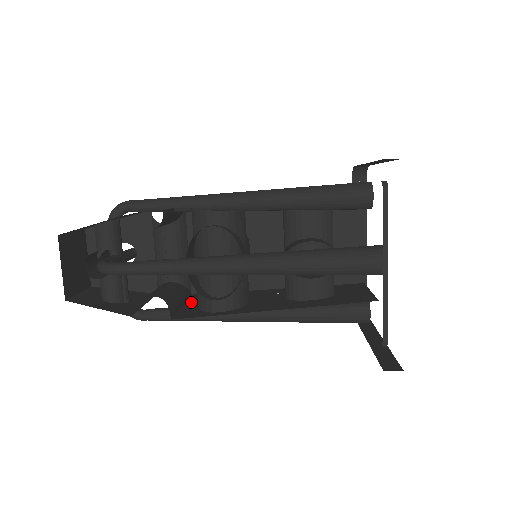
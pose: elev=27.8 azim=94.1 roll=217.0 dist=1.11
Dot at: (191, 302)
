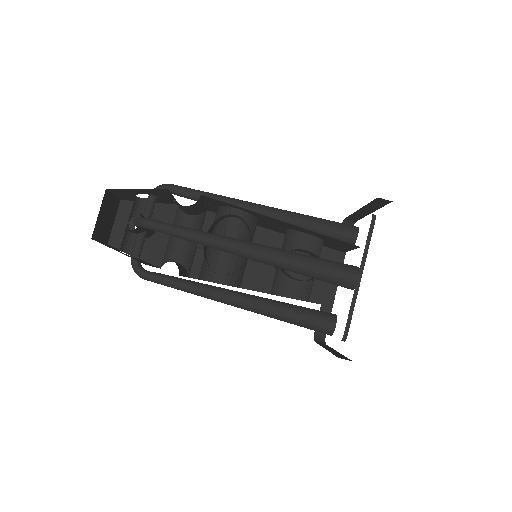
Dot at: occluded
